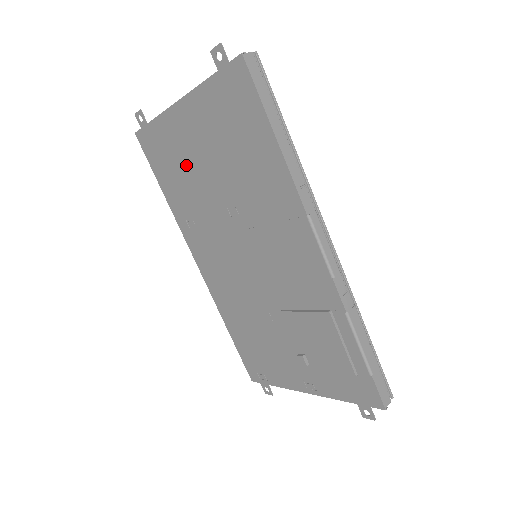
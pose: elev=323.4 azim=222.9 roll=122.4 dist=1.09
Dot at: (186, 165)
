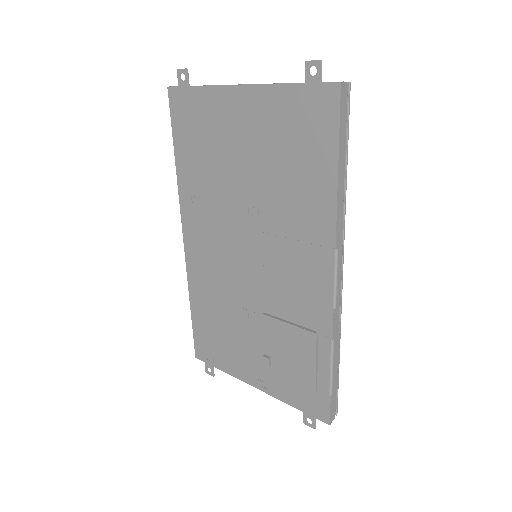
Dot at: (219, 146)
